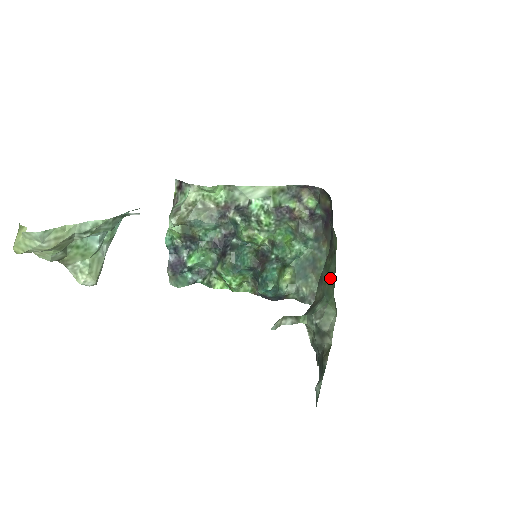
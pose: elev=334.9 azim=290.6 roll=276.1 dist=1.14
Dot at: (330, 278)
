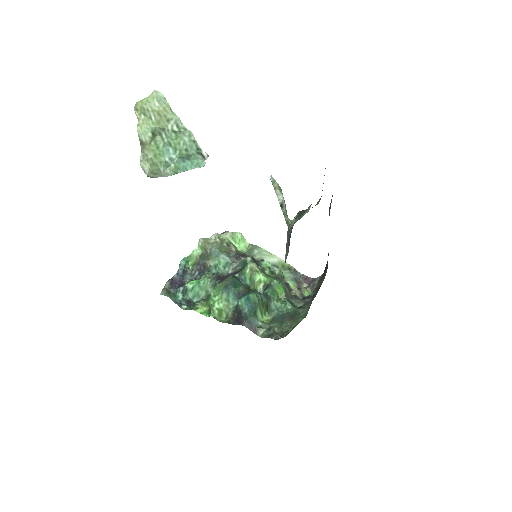
Dot at: occluded
